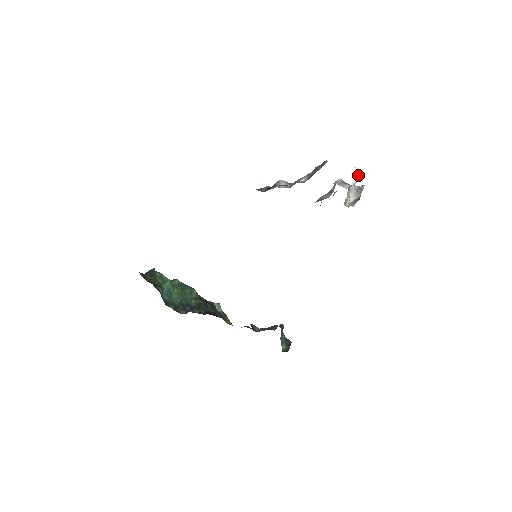
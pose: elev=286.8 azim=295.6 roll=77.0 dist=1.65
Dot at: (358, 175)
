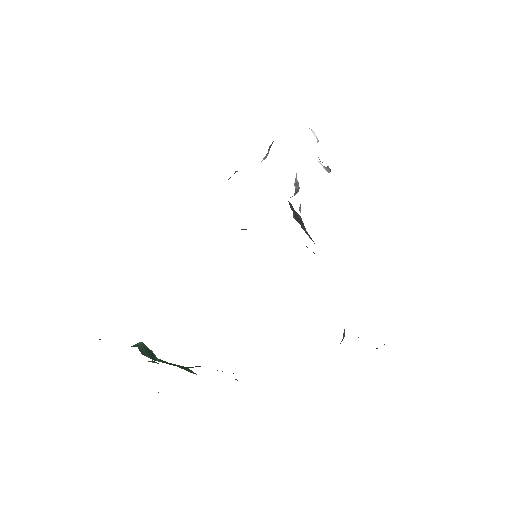
Dot at: occluded
